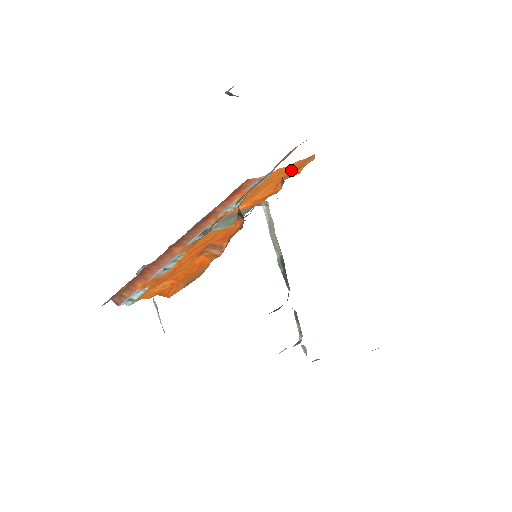
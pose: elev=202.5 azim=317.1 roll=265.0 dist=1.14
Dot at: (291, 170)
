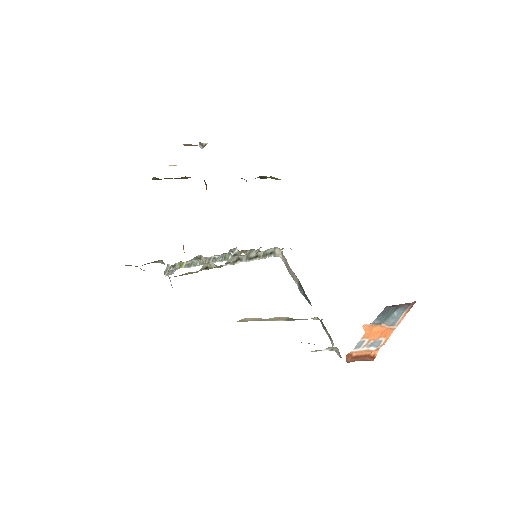
Dot at: occluded
